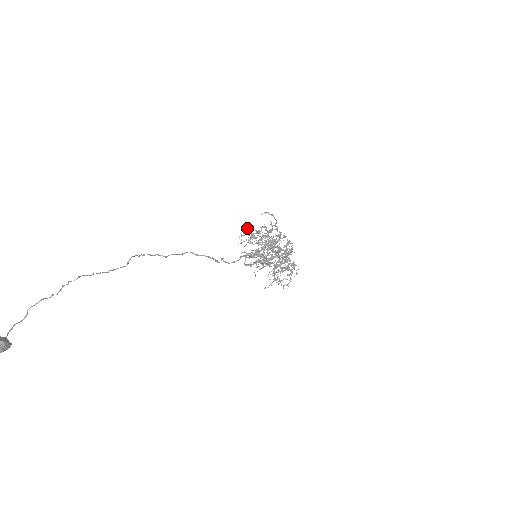
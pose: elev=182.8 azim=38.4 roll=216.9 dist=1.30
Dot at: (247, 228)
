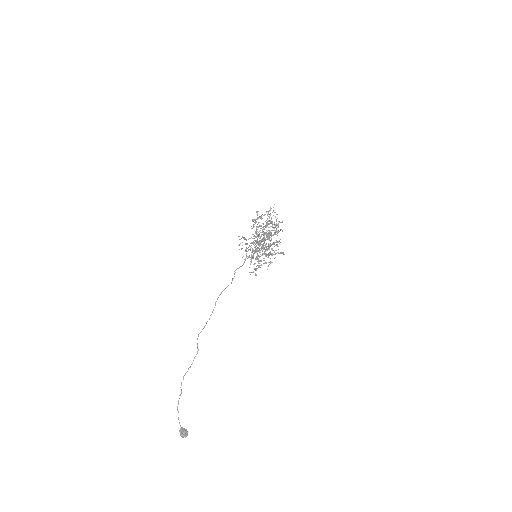
Dot at: occluded
